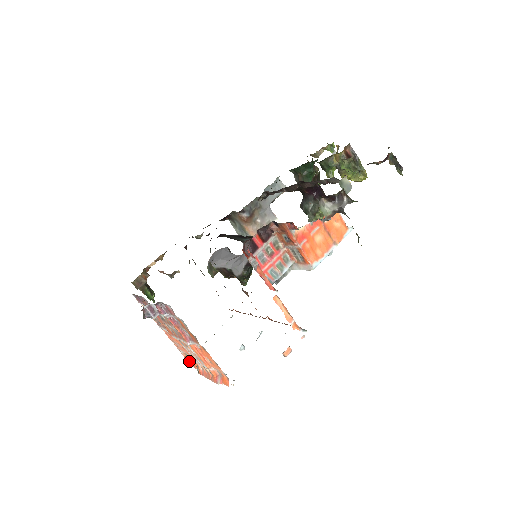
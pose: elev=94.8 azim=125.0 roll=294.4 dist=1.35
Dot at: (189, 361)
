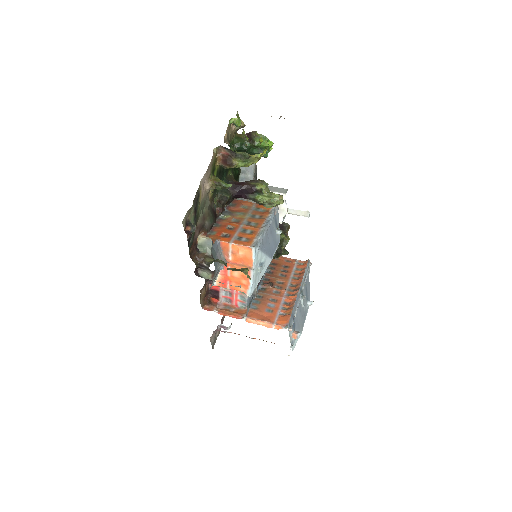
Dot at: occluded
